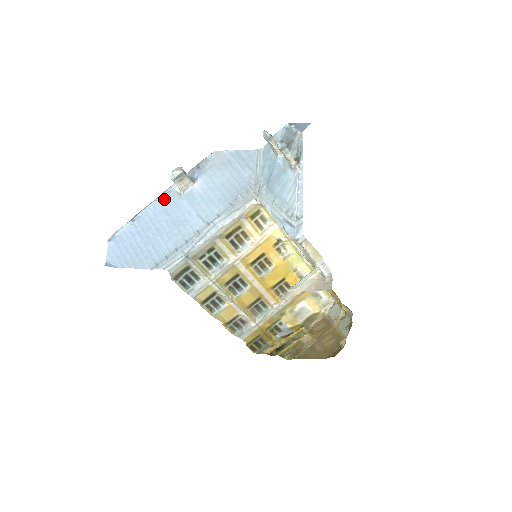
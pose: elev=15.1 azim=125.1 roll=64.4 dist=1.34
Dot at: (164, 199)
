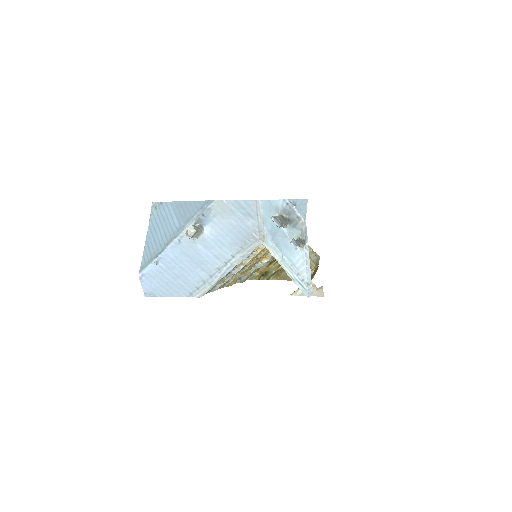
Dot at: (179, 244)
